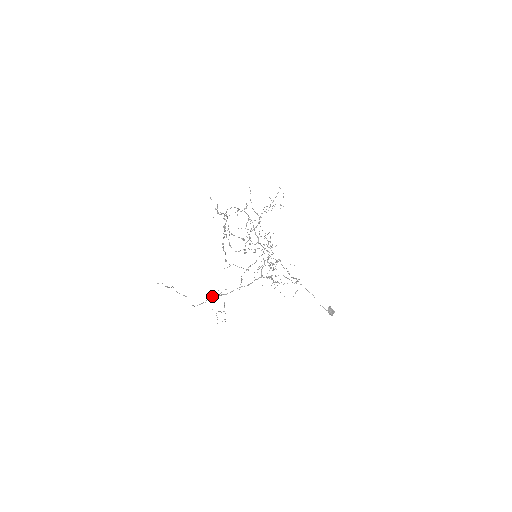
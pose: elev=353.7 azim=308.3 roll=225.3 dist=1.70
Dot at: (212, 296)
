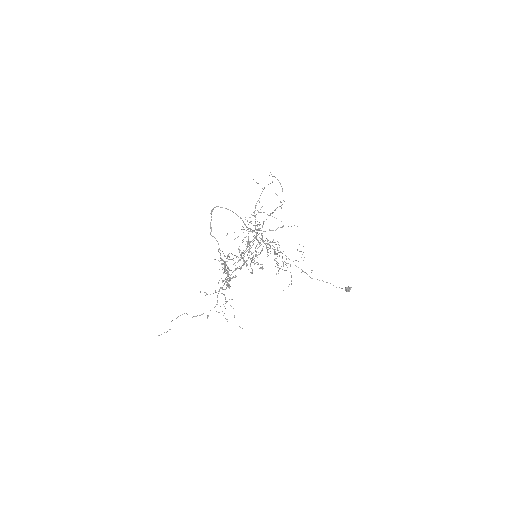
Dot at: occluded
